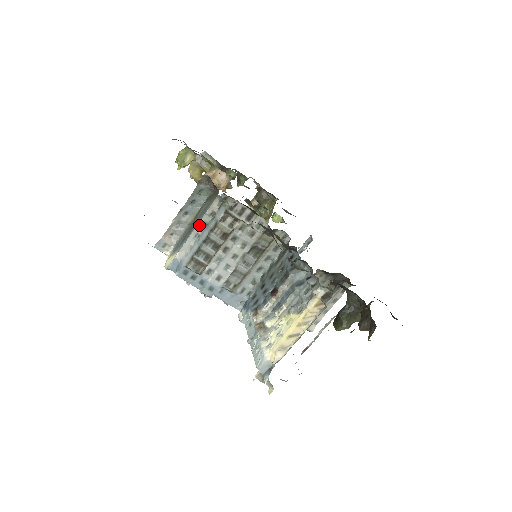
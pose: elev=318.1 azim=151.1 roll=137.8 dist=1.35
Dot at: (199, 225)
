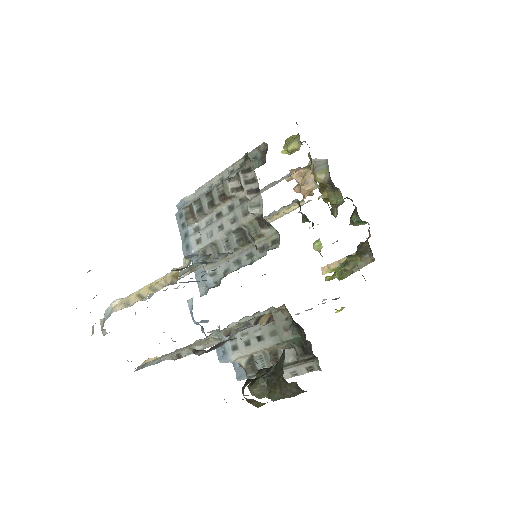
Dot at: (217, 177)
